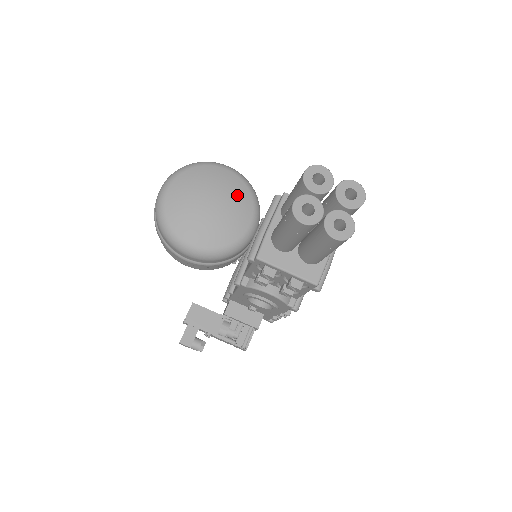
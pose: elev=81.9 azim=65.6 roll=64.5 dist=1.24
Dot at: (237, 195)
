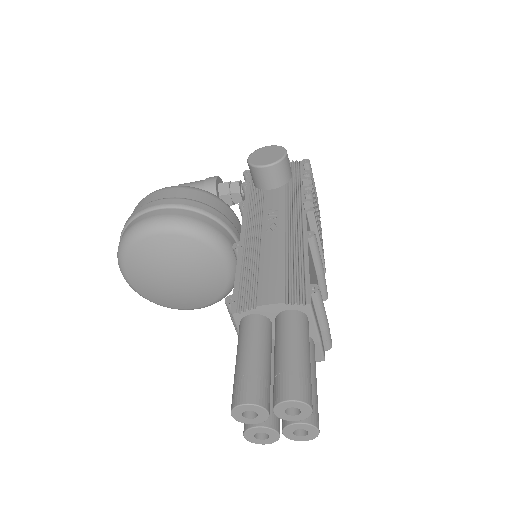
Dot at: (190, 256)
